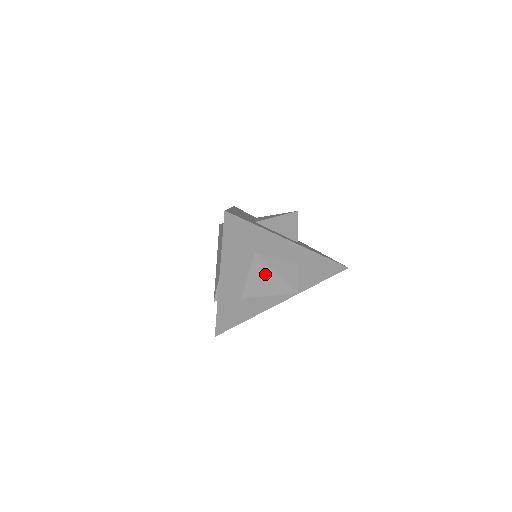
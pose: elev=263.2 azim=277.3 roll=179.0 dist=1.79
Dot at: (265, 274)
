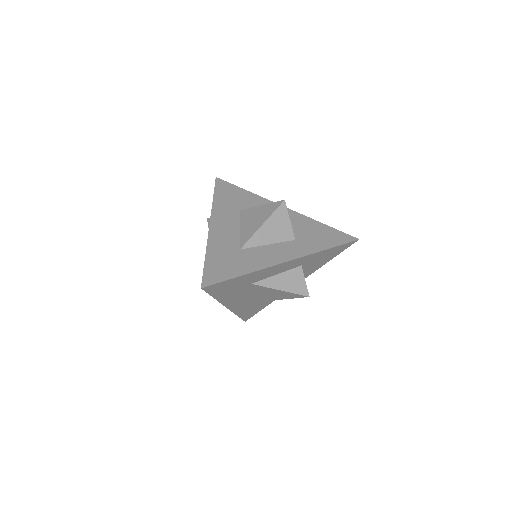
Dot at: (269, 292)
